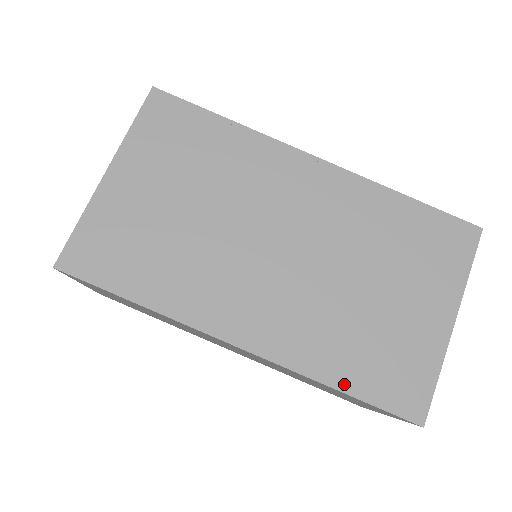
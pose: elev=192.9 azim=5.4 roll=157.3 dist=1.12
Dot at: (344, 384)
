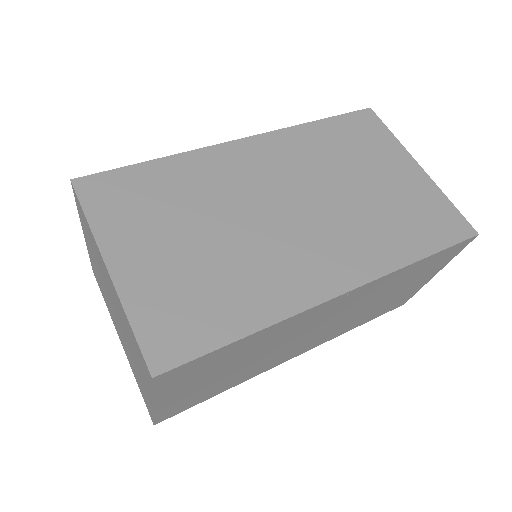
Dot at: (420, 252)
